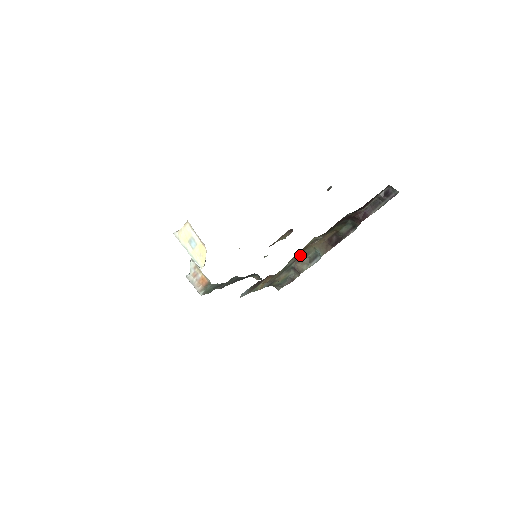
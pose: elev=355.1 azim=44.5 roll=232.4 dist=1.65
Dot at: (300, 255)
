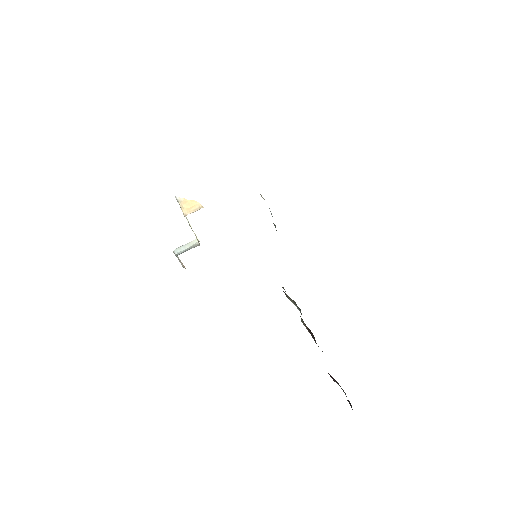
Dot at: occluded
